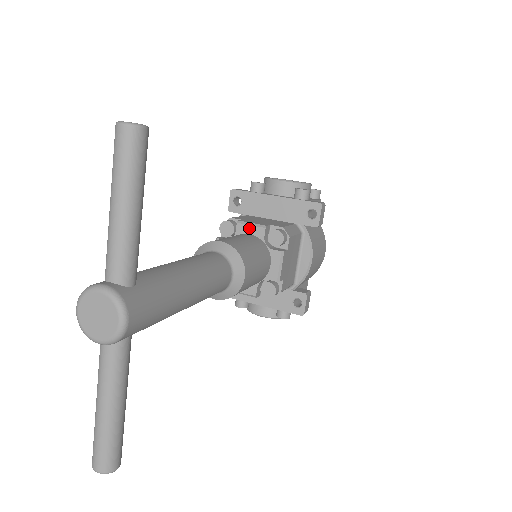
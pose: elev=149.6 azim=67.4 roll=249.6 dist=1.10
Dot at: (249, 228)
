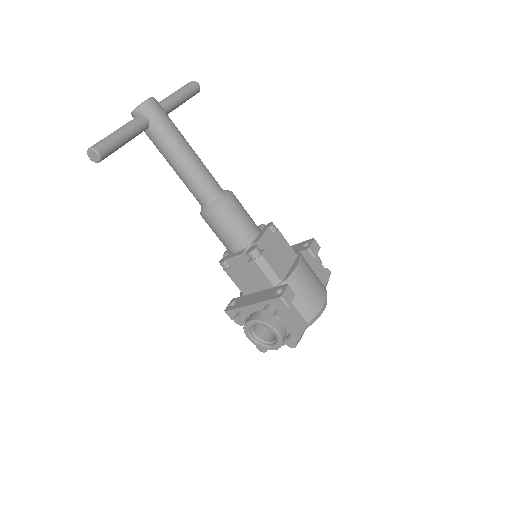
Dot at: occluded
